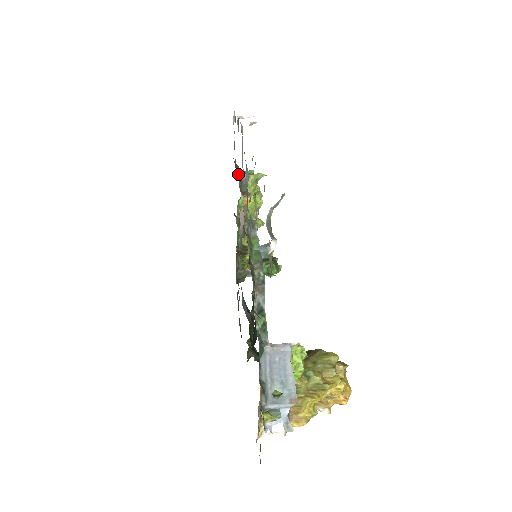
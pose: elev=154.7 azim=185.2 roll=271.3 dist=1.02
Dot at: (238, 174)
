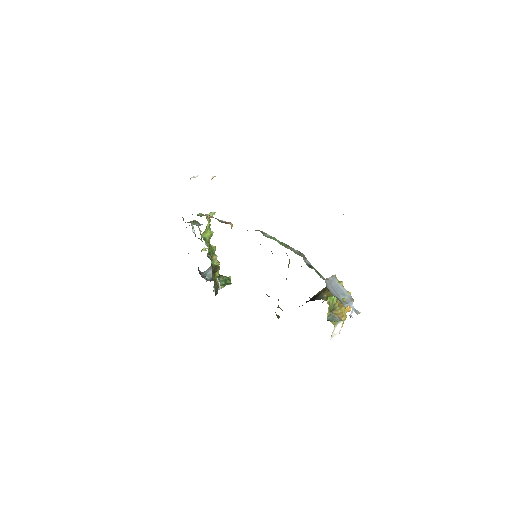
Dot at: (203, 215)
